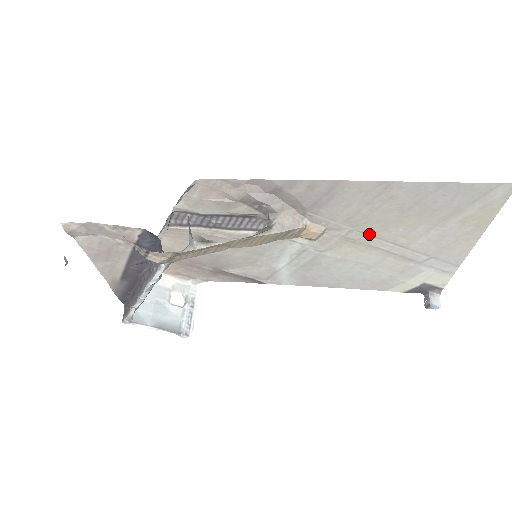
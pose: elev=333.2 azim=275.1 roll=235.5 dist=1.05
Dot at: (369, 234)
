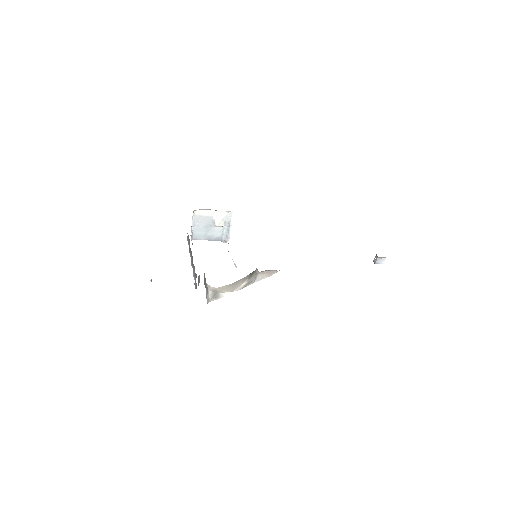
Dot at: occluded
